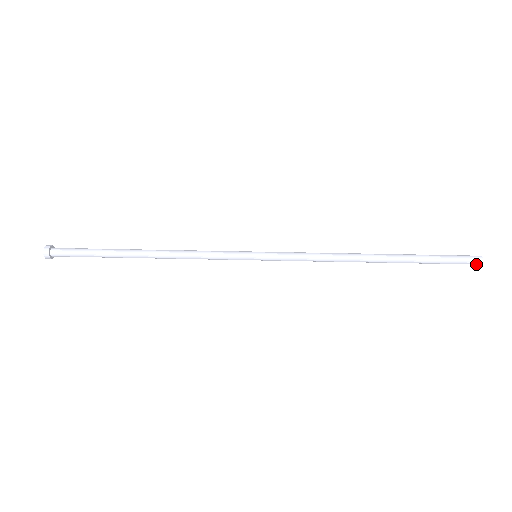
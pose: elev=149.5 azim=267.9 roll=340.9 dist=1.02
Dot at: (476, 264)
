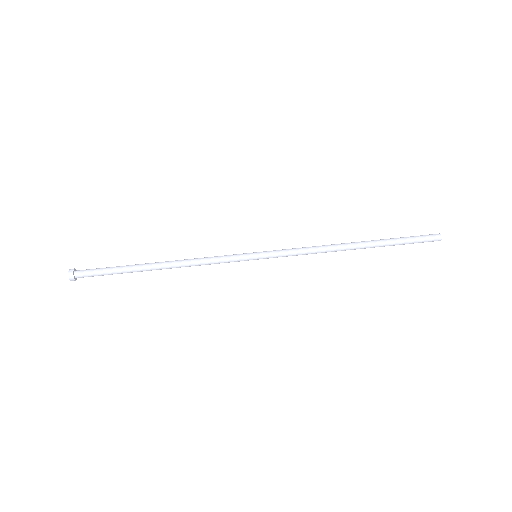
Dot at: occluded
